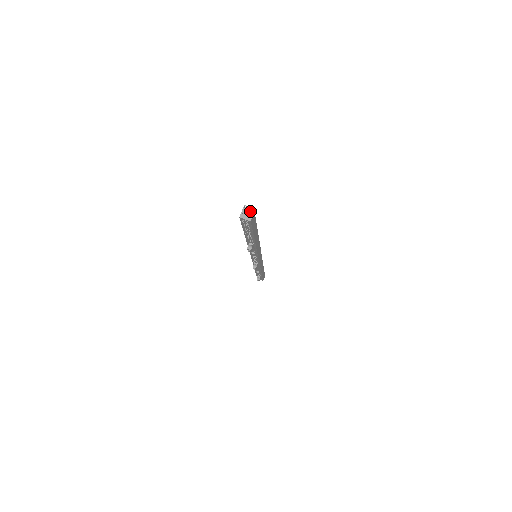
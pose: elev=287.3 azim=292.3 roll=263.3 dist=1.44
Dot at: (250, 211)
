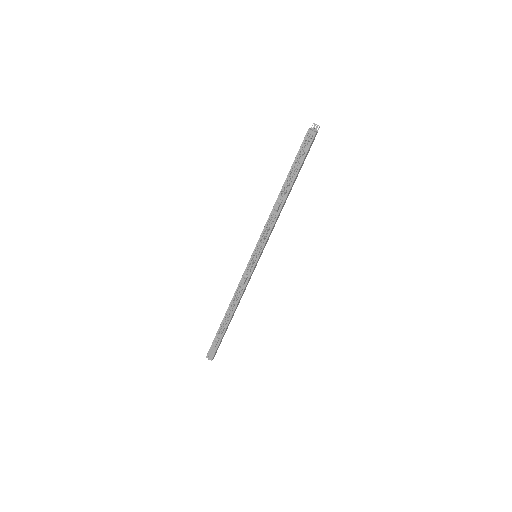
Dot at: (315, 130)
